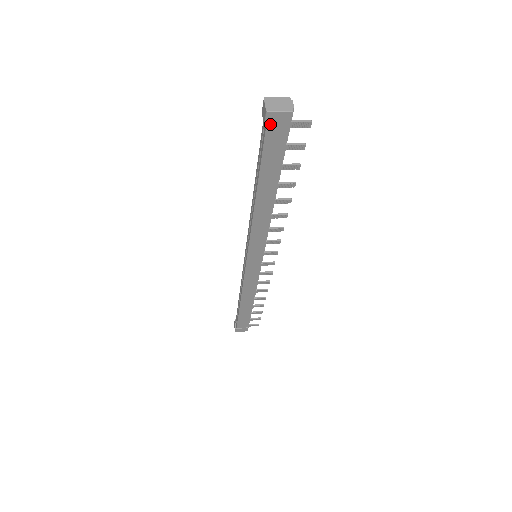
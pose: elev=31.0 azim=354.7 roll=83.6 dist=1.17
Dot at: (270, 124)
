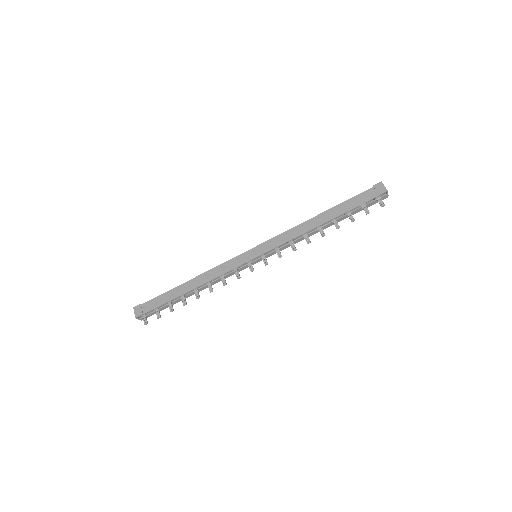
Dot at: (375, 187)
